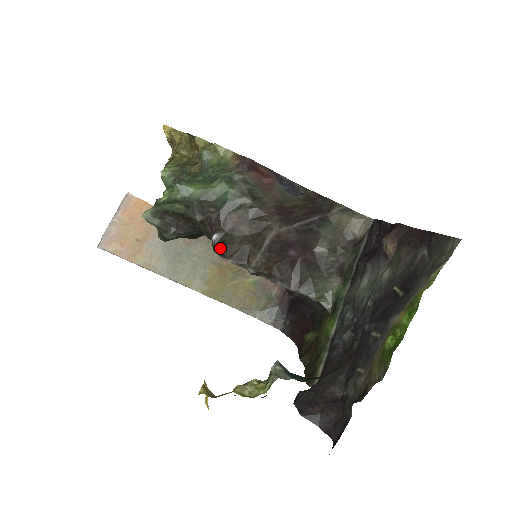
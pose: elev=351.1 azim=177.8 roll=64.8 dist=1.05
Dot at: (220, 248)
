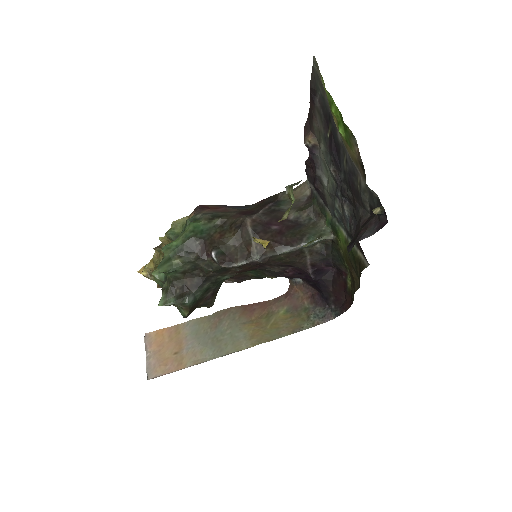
Dot at: (224, 259)
